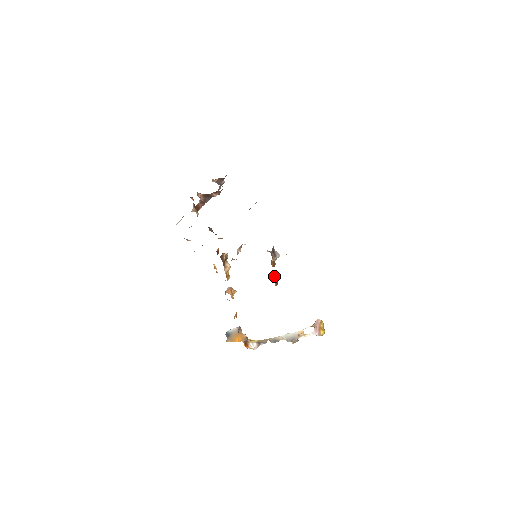
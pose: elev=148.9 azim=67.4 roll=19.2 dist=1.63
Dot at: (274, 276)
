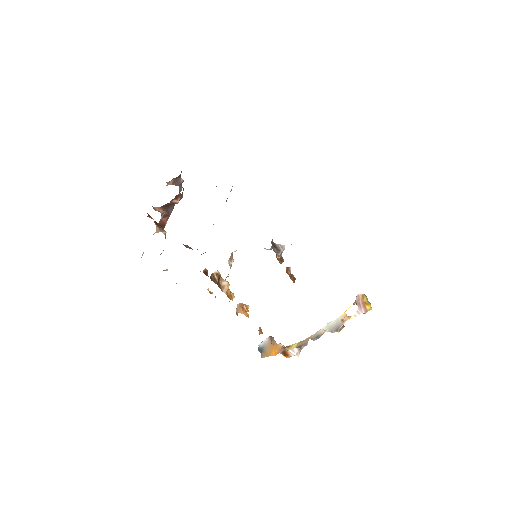
Dot at: (287, 273)
